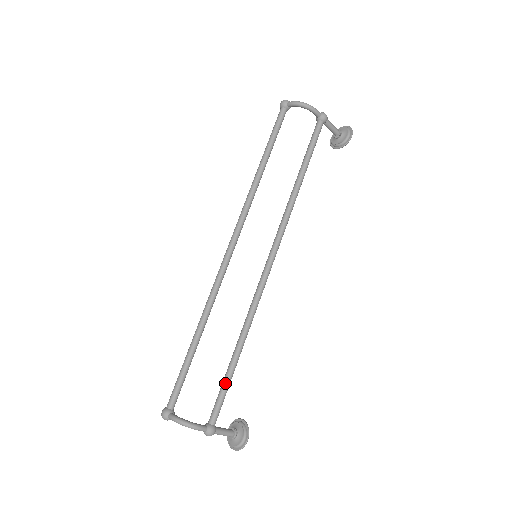
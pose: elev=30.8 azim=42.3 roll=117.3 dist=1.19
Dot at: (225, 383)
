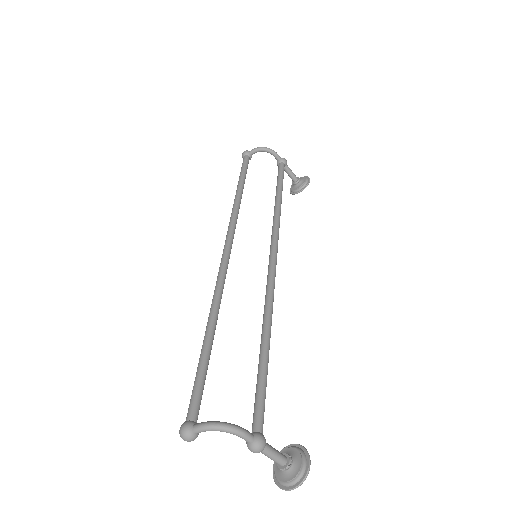
Dot at: (261, 377)
